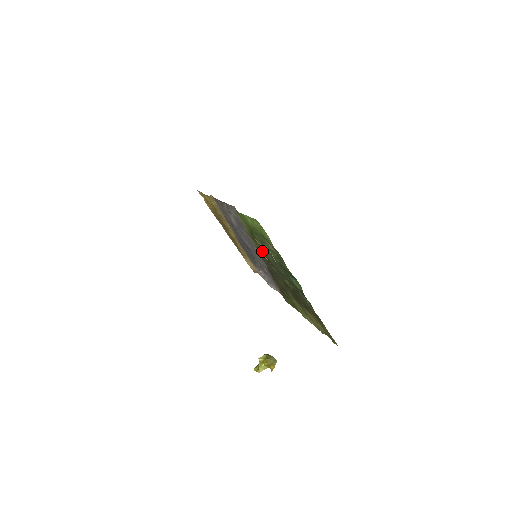
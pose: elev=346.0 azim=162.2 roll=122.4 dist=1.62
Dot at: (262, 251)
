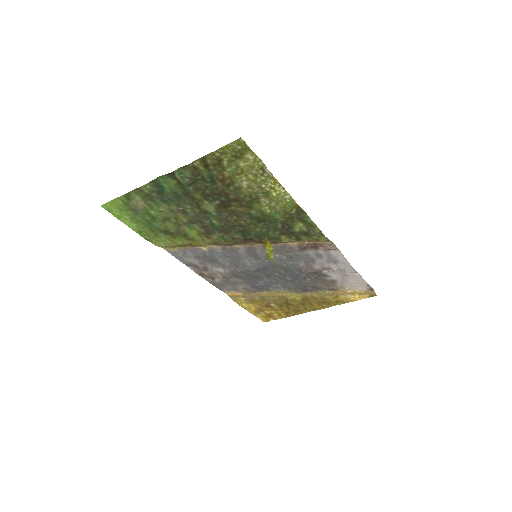
Dot at: (196, 231)
